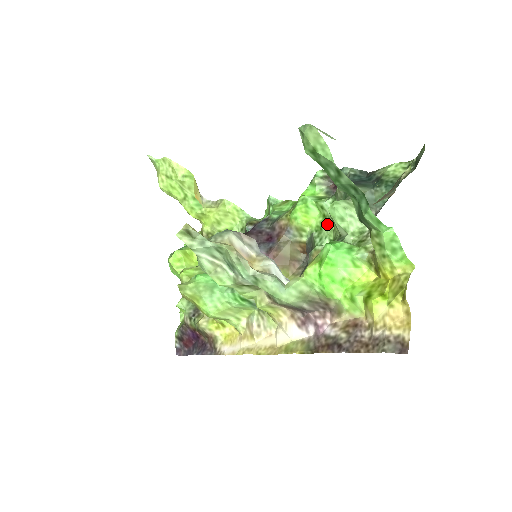
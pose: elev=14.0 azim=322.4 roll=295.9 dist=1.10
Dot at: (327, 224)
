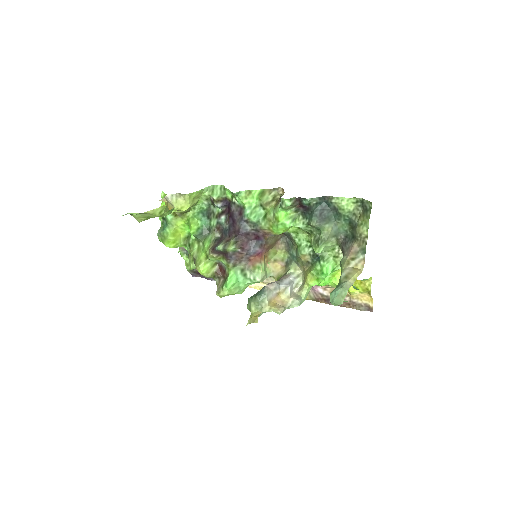
Dot at: (302, 232)
